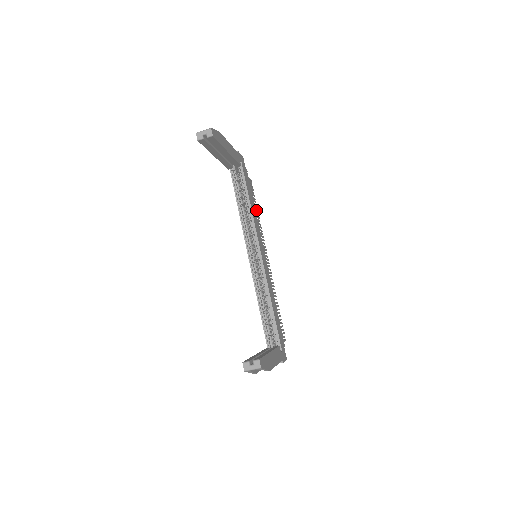
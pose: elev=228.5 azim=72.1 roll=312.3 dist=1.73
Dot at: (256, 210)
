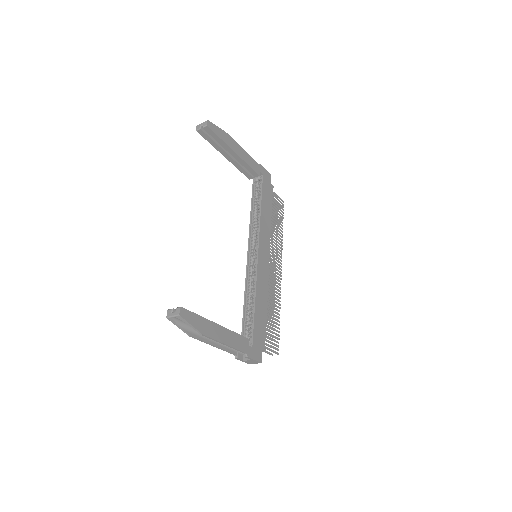
Dot at: (278, 225)
